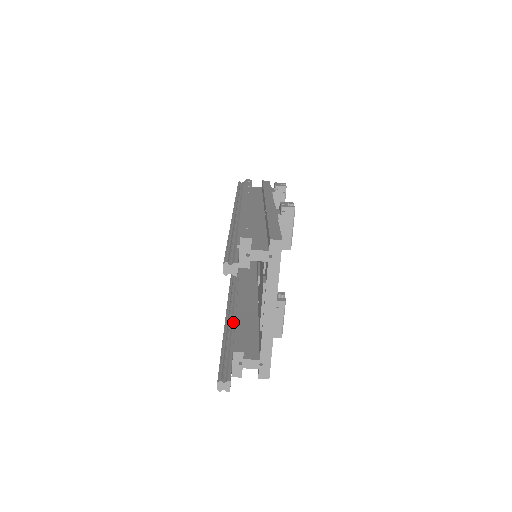
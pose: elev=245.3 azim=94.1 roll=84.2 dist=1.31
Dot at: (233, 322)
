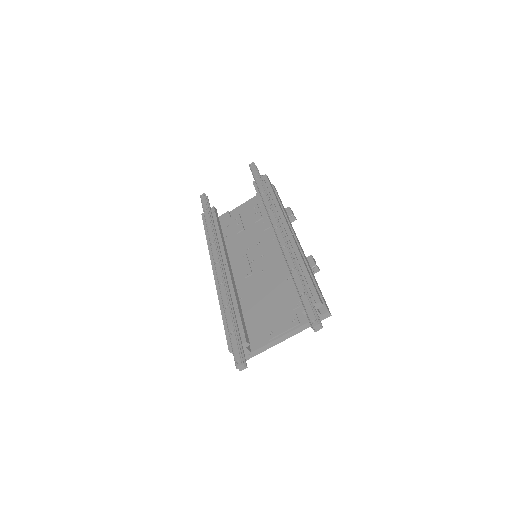
Dot at: (232, 303)
